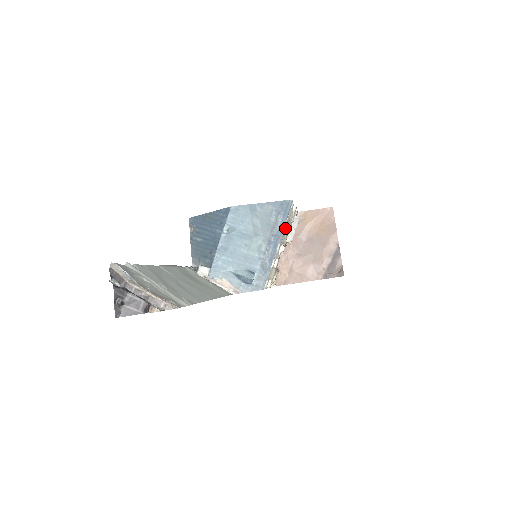
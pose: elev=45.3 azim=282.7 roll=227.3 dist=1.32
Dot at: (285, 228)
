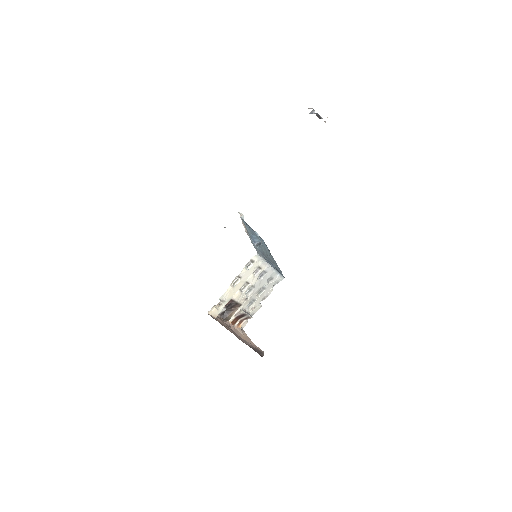
Dot at: (257, 294)
